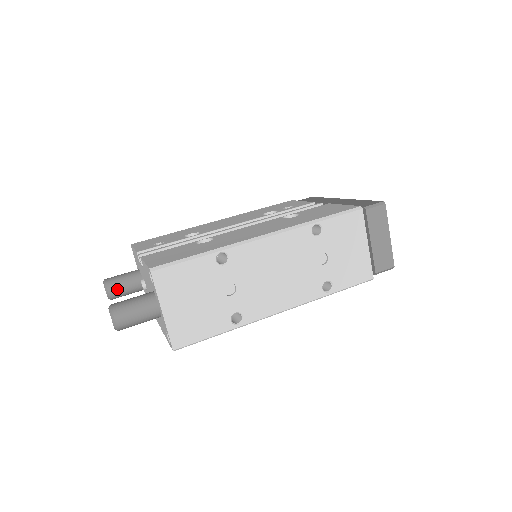
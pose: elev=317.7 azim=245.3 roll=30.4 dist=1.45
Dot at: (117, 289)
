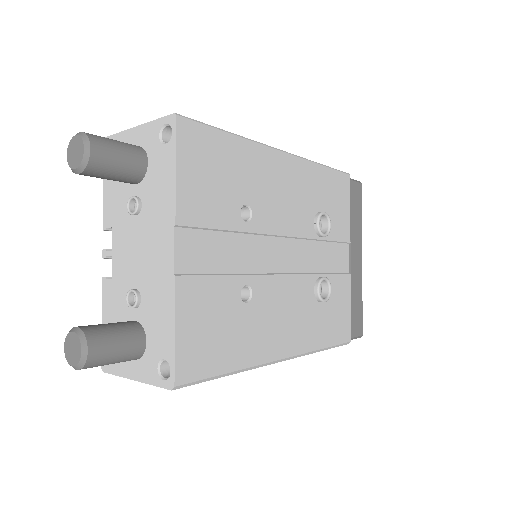
Dot at: (92, 326)
